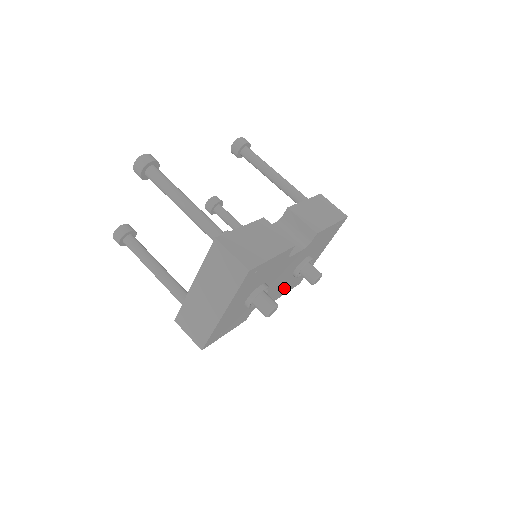
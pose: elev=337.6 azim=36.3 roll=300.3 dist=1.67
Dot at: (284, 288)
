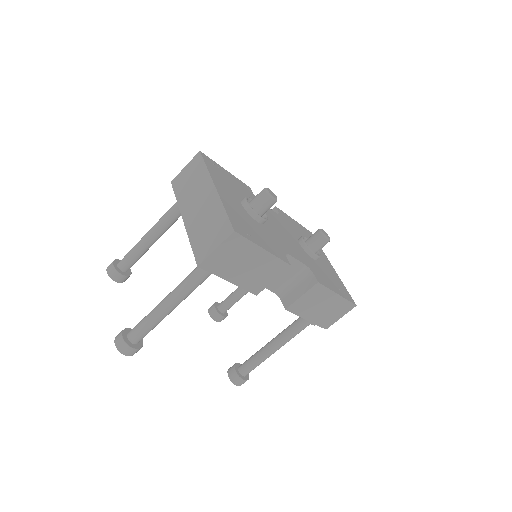
Dot at: (320, 274)
